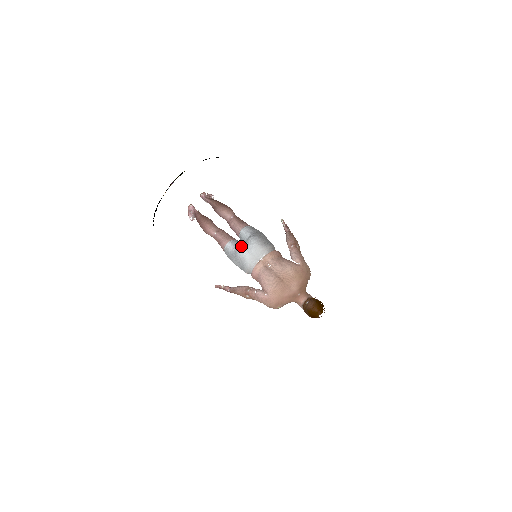
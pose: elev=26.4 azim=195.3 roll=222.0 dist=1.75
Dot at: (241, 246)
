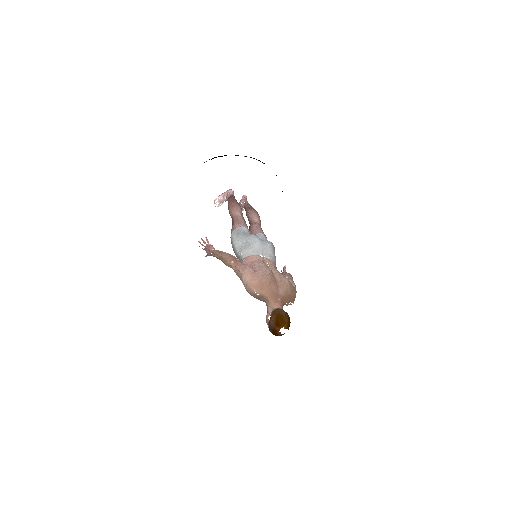
Dot at: occluded
